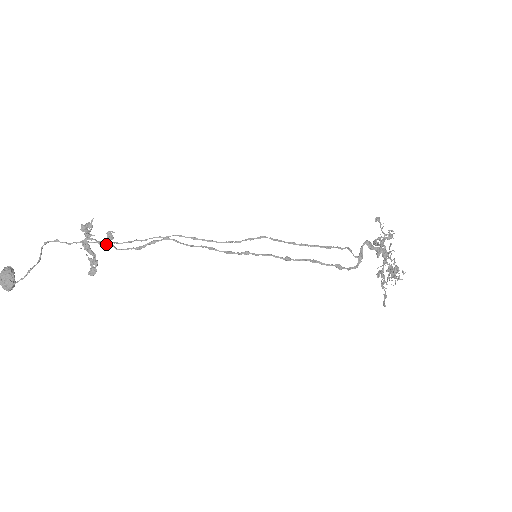
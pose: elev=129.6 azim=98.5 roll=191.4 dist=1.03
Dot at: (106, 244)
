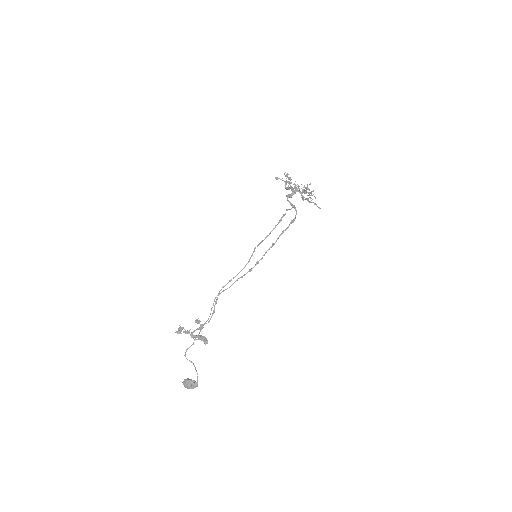
Dot at: (201, 326)
